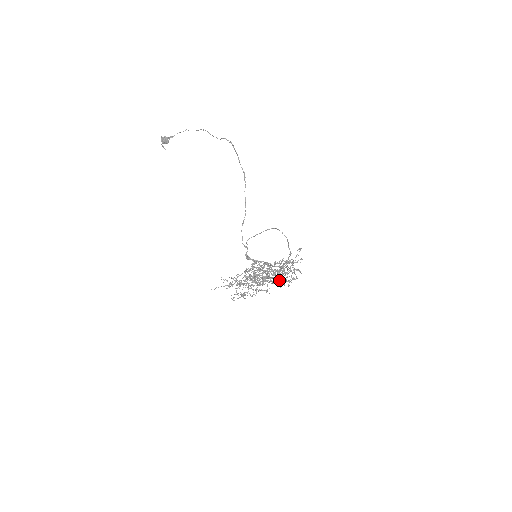
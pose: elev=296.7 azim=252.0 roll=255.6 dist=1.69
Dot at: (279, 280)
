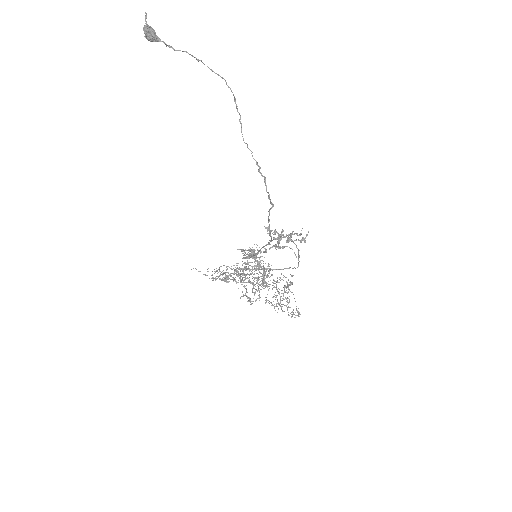
Dot at: (278, 242)
